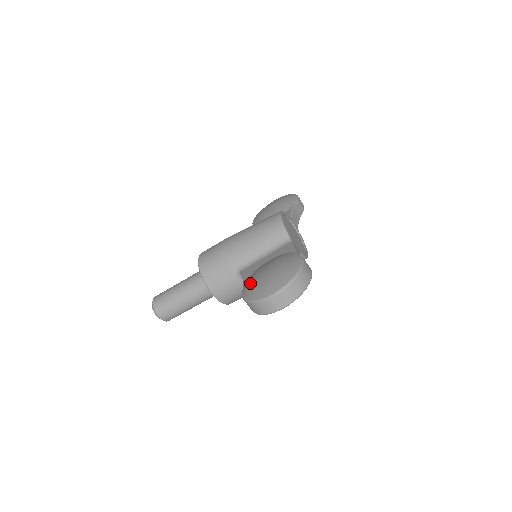
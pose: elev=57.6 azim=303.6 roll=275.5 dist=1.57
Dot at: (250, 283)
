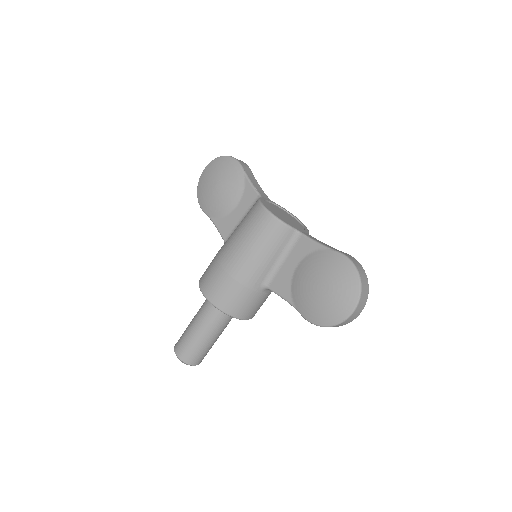
Dot at: (308, 306)
